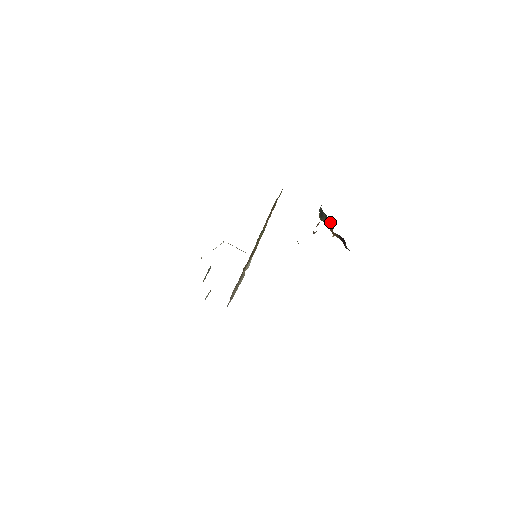
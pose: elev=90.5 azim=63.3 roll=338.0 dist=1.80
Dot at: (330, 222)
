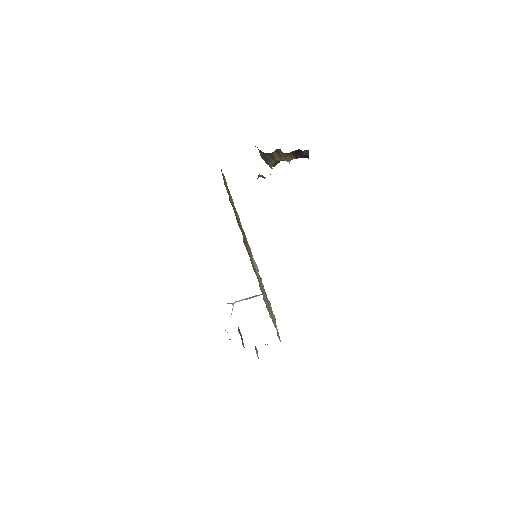
Dot at: (276, 153)
